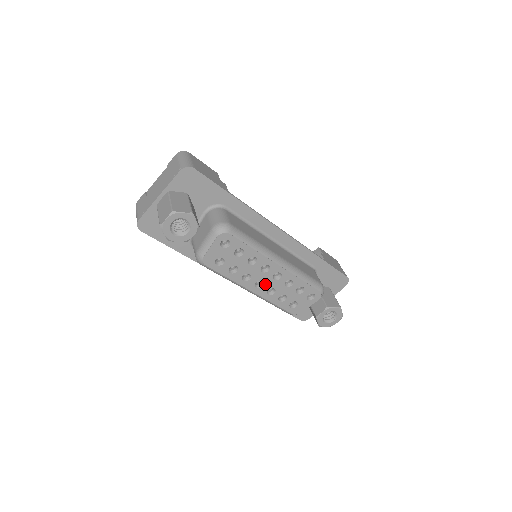
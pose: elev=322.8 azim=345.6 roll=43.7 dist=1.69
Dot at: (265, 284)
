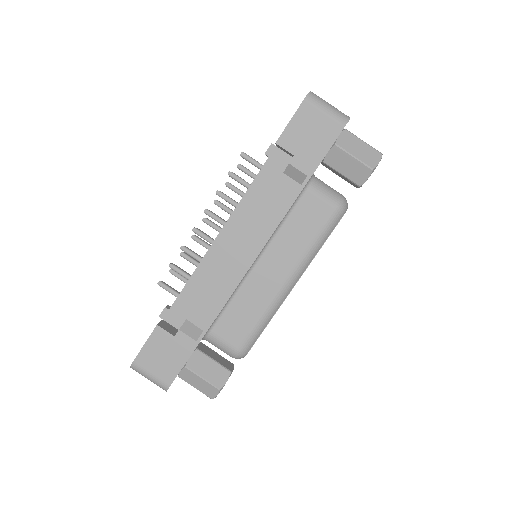
Dot at: occluded
